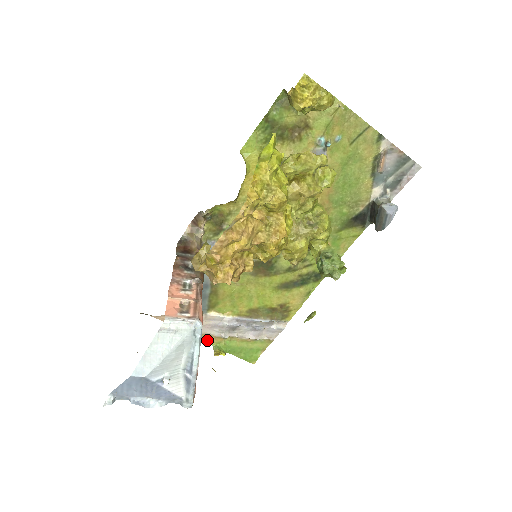
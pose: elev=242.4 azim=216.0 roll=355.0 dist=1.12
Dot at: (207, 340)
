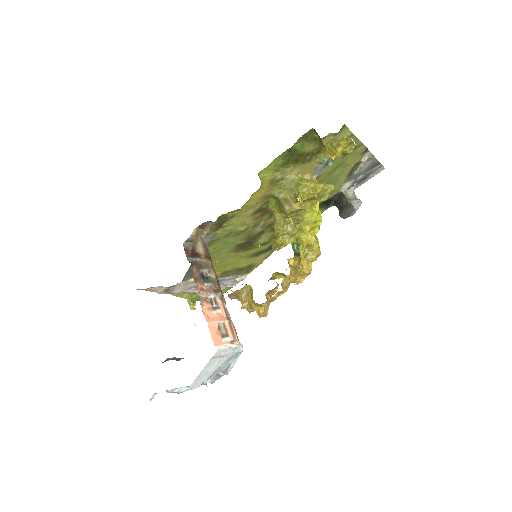
Dot at: (182, 296)
